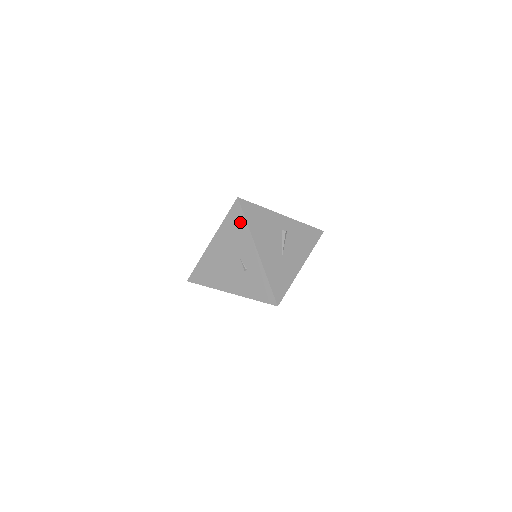
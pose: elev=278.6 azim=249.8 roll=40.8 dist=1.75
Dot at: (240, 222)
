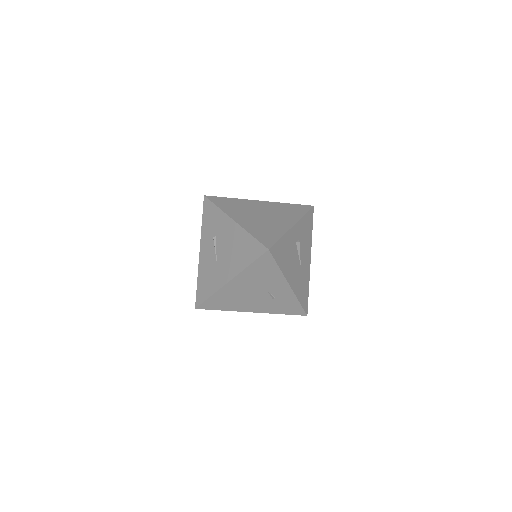
Dot at: (270, 268)
